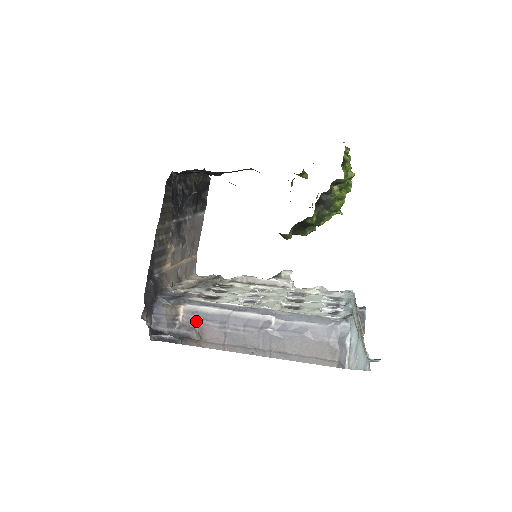
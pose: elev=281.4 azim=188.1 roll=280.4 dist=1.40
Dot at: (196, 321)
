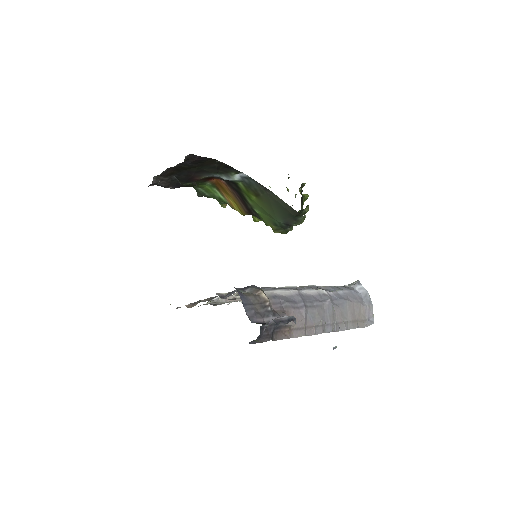
Dot at: (281, 305)
